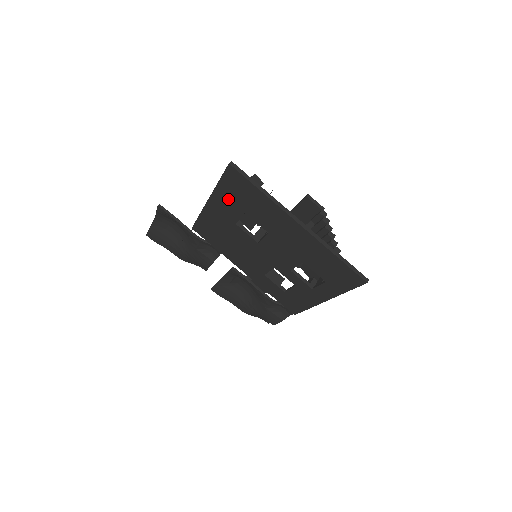
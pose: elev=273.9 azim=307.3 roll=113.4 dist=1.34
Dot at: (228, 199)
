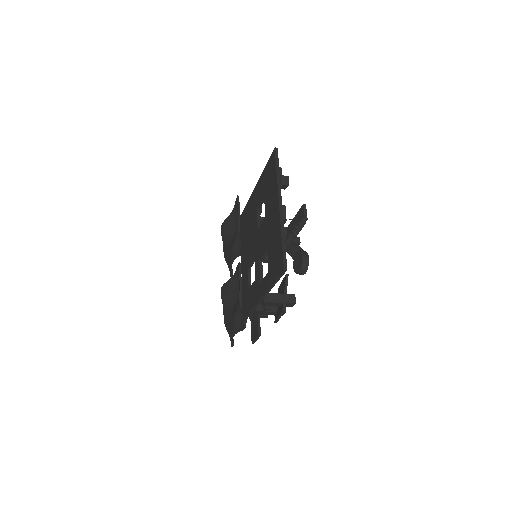
Dot at: (263, 183)
